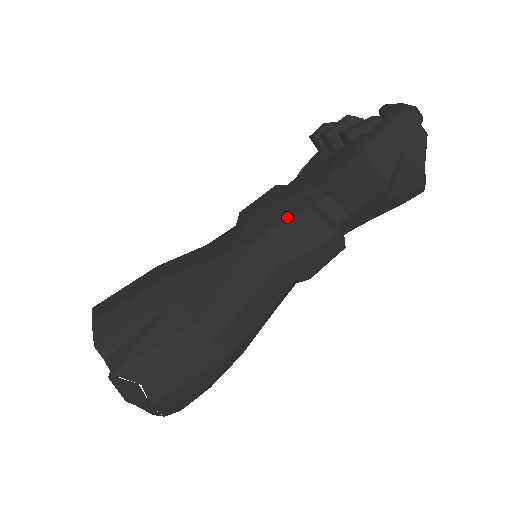
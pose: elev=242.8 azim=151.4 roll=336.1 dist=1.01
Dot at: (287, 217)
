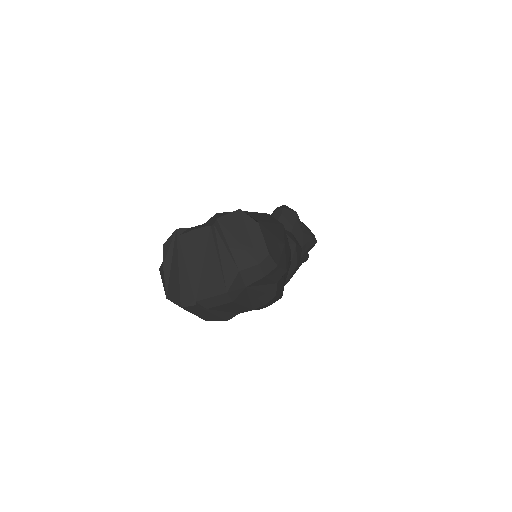
Dot at: occluded
